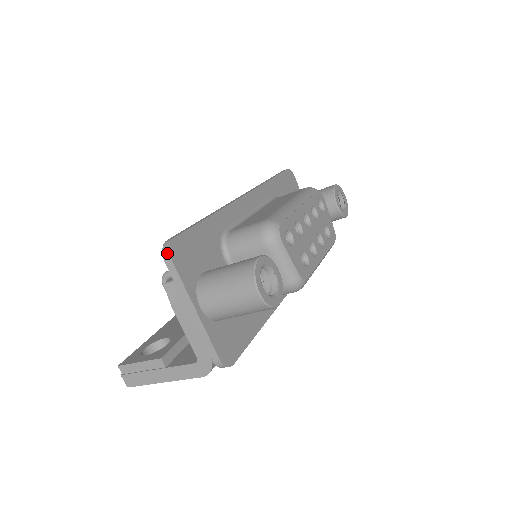
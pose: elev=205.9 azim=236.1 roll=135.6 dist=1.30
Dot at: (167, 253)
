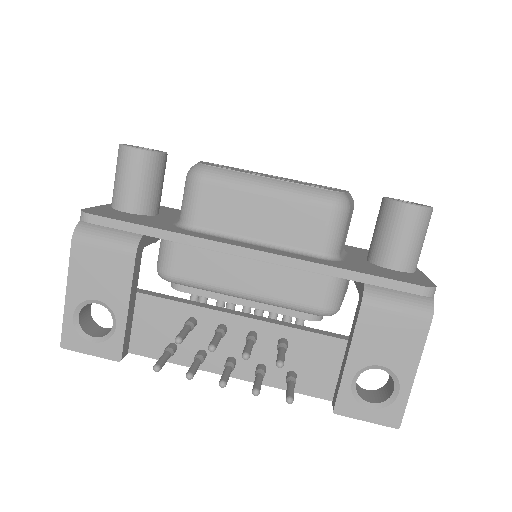
Dot at: occluded
